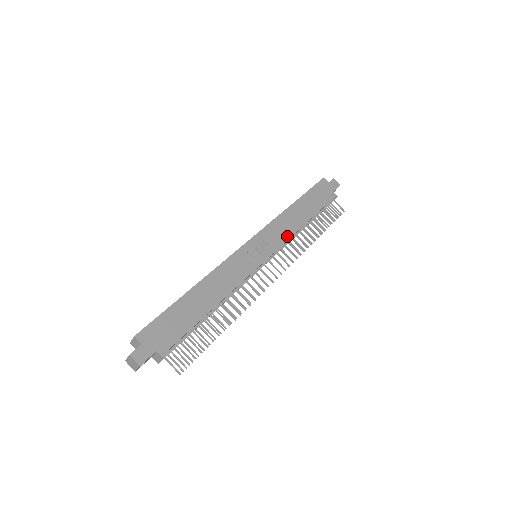
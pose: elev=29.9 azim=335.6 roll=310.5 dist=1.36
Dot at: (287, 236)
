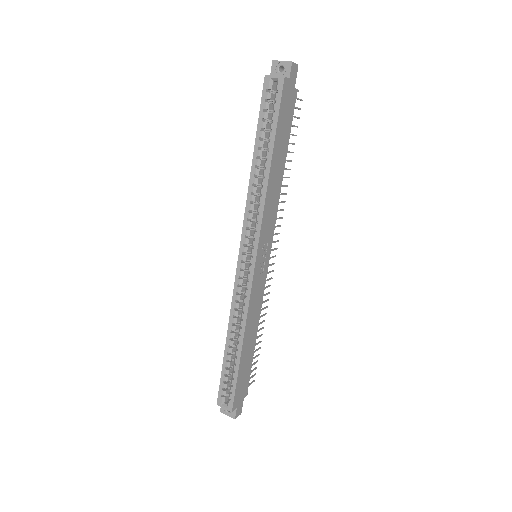
Dot at: (275, 213)
